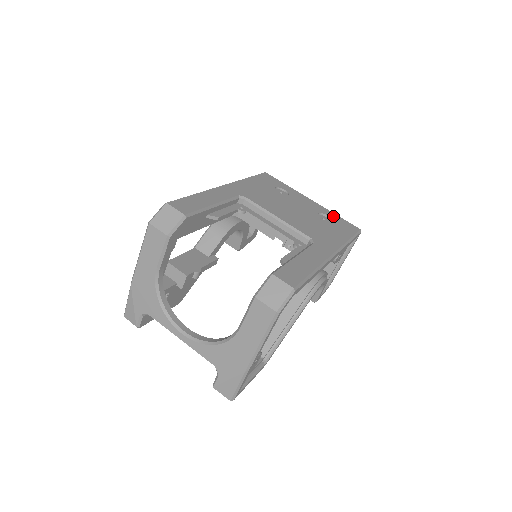
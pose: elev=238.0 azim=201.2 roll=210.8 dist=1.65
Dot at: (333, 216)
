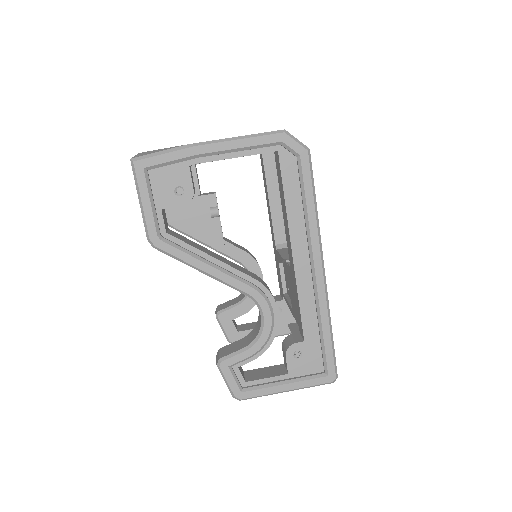
Dot at: occluded
